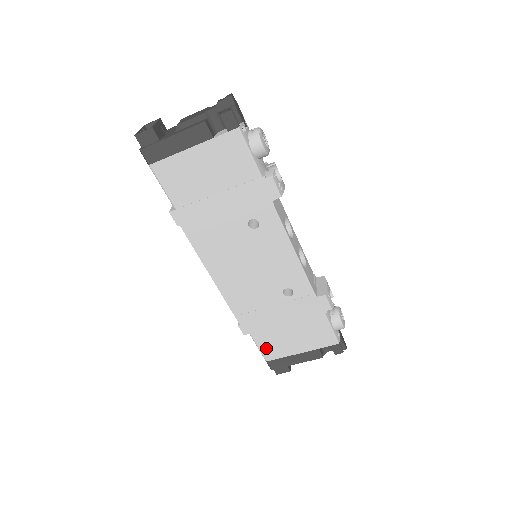
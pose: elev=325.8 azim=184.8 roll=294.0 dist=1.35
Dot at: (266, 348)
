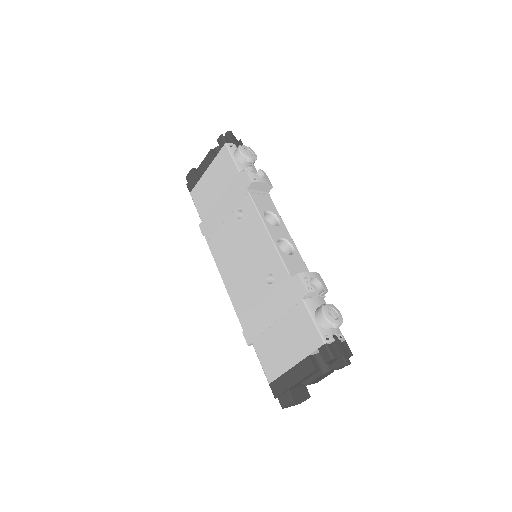
Dot at: (266, 362)
